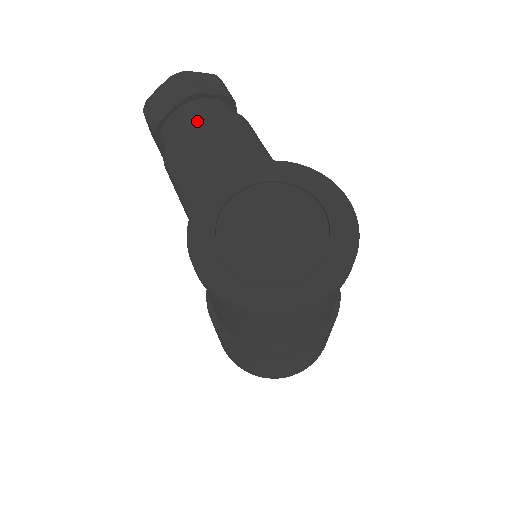
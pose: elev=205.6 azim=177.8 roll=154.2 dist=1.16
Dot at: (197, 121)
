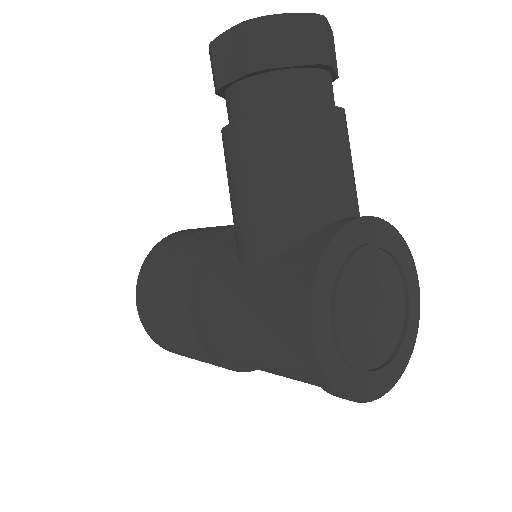
Dot at: (325, 112)
